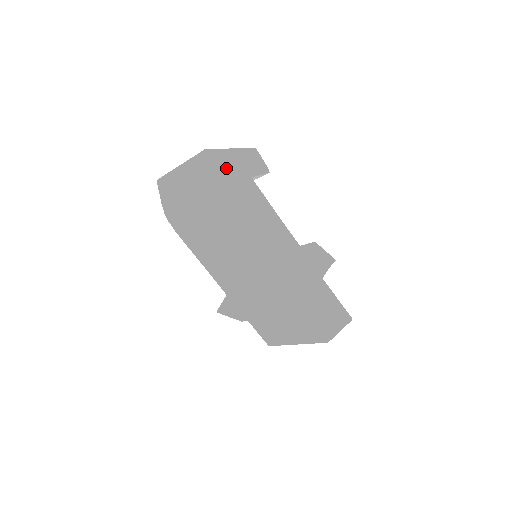
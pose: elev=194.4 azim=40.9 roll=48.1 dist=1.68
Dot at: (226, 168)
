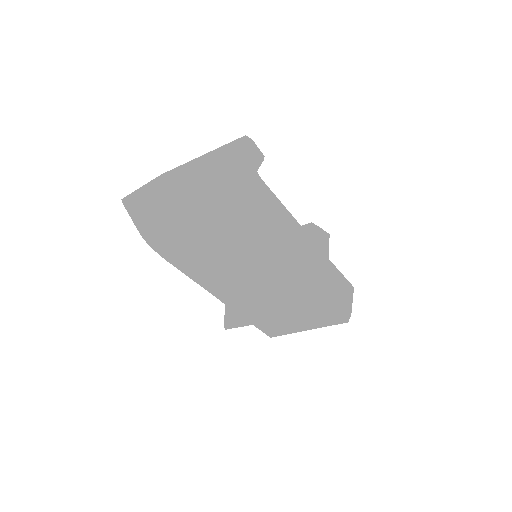
Dot at: (240, 175)
